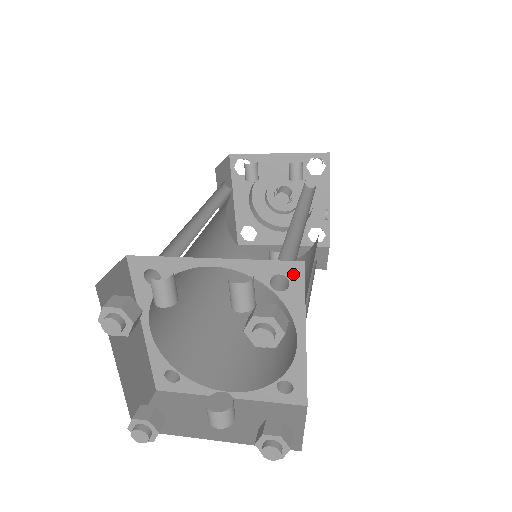
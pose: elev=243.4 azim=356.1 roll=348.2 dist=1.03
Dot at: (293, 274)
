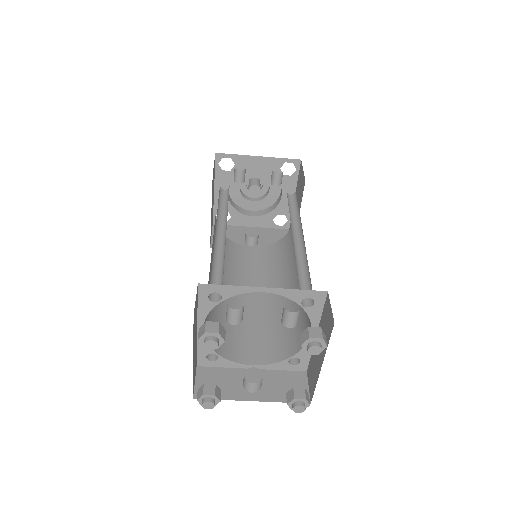
Dot at: (318, 298)
